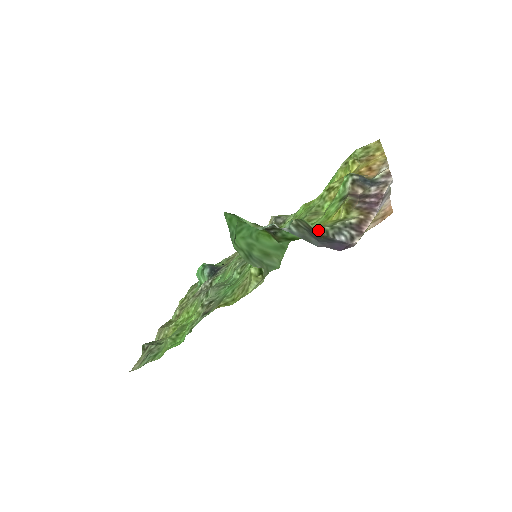
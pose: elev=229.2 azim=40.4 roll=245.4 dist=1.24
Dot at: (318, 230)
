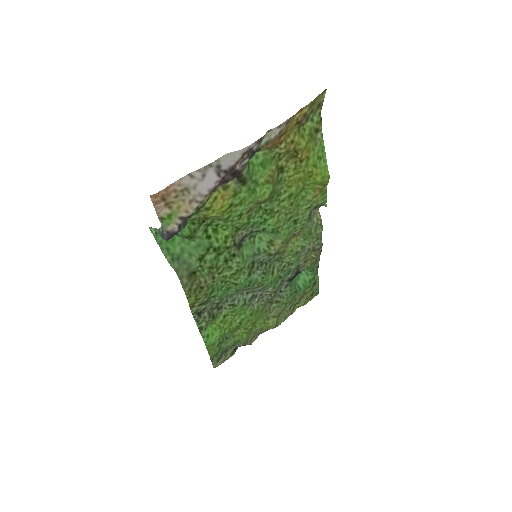
Dot at: (186, 224)
